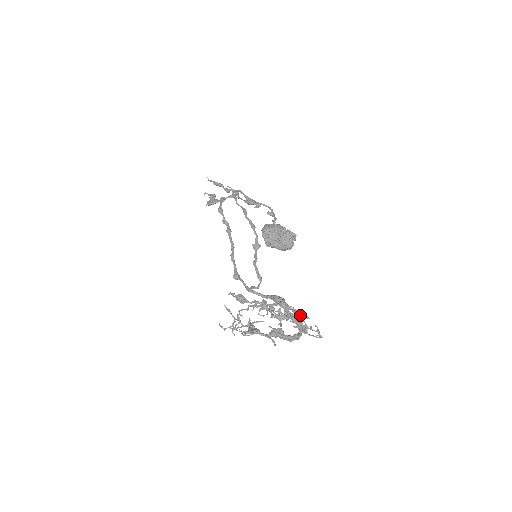
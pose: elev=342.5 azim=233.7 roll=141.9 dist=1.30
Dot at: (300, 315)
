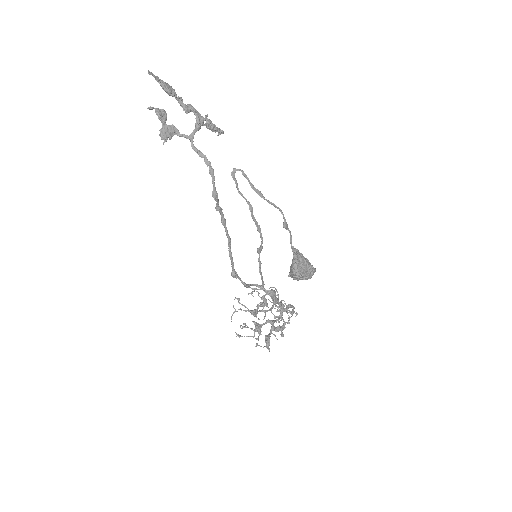
Dot at: occluded
